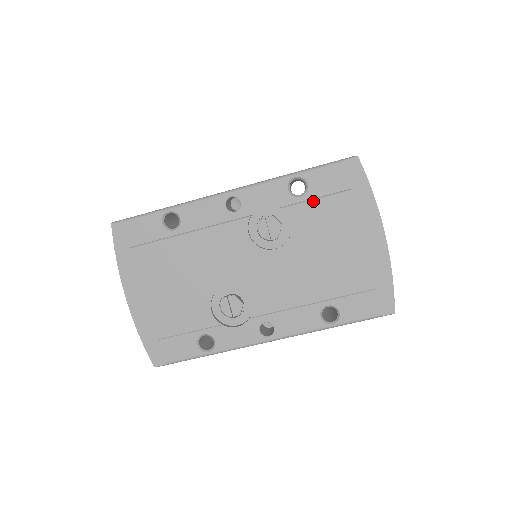
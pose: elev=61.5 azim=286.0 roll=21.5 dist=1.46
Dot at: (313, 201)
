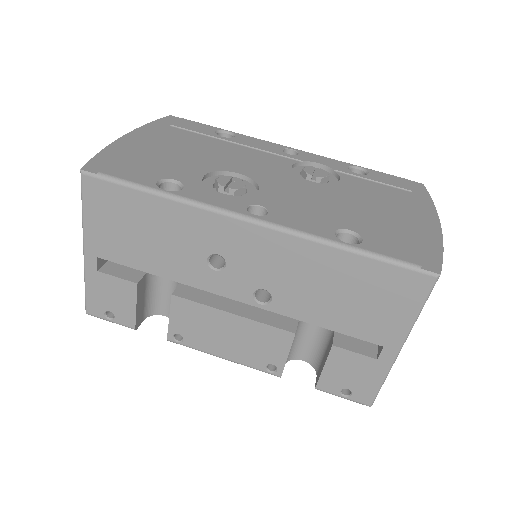
Dot at: (369, 181)
